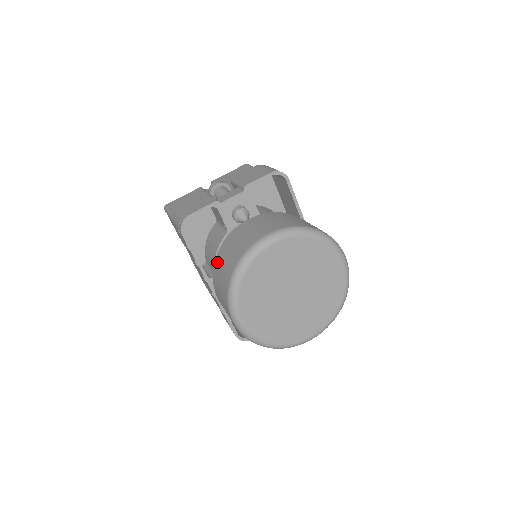
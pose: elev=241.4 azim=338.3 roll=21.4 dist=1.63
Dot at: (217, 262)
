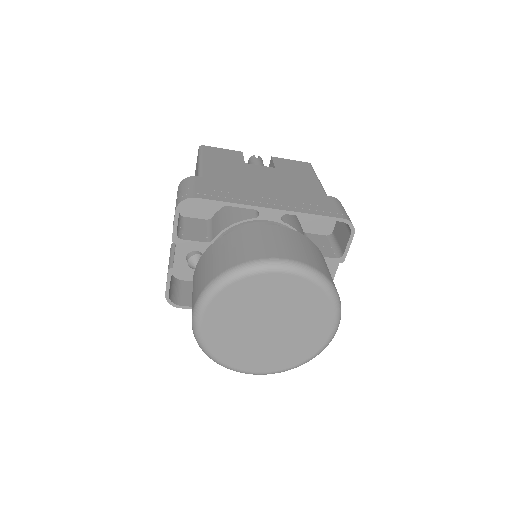
Dot at: occluded
